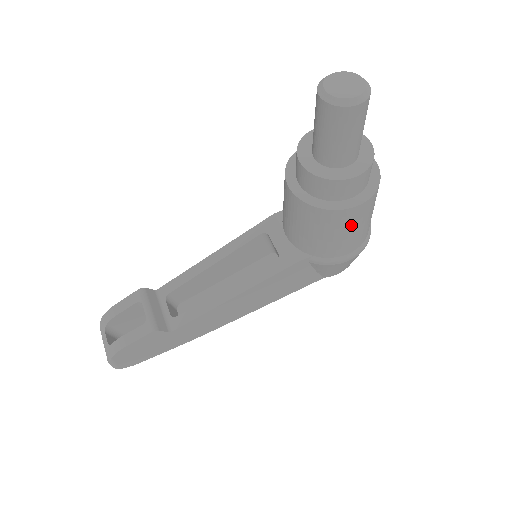
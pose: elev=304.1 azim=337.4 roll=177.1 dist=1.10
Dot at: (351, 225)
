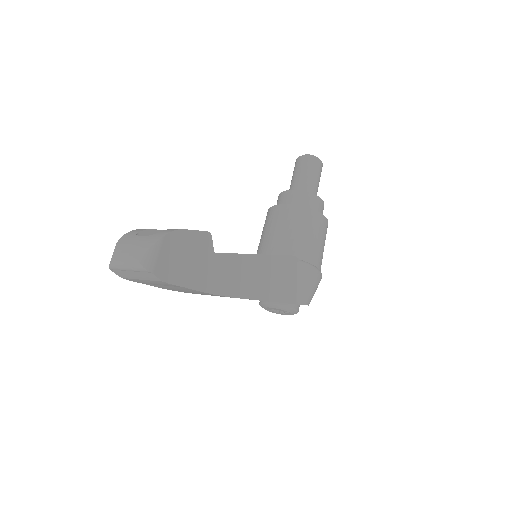
Dot at: (323, 235)
